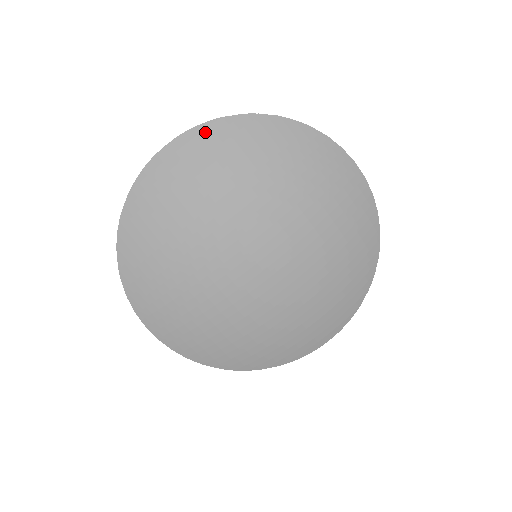
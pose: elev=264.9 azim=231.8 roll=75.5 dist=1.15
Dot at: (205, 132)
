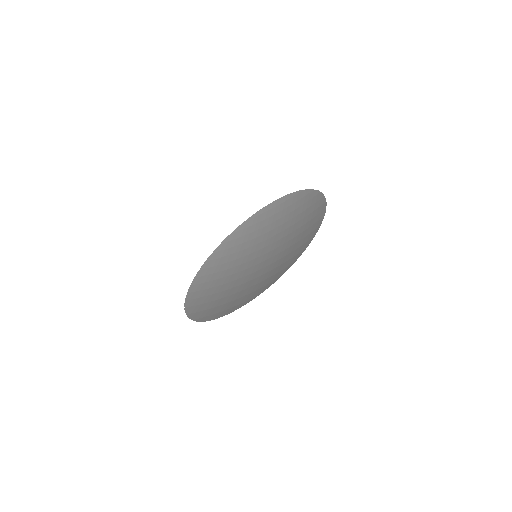
Dot at: occluded
